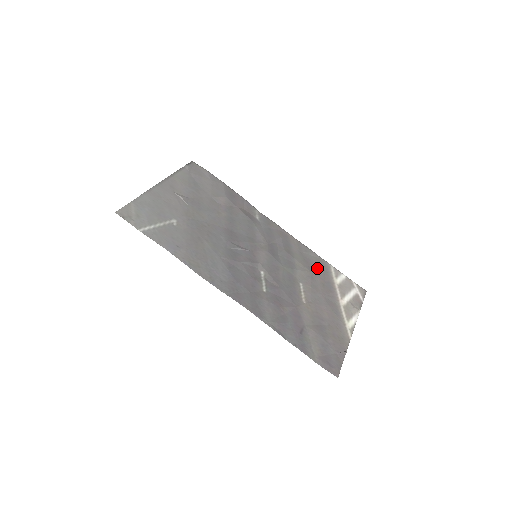
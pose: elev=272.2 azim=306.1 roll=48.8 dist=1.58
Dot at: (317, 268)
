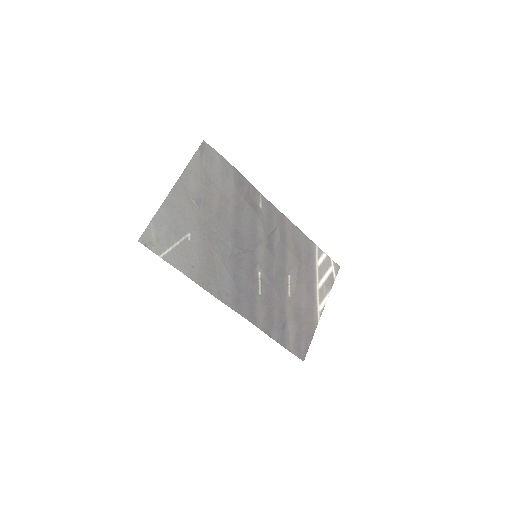
Dot at: (304, 253)
